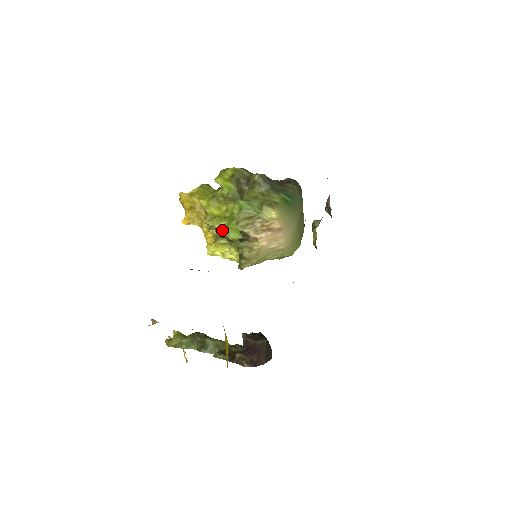
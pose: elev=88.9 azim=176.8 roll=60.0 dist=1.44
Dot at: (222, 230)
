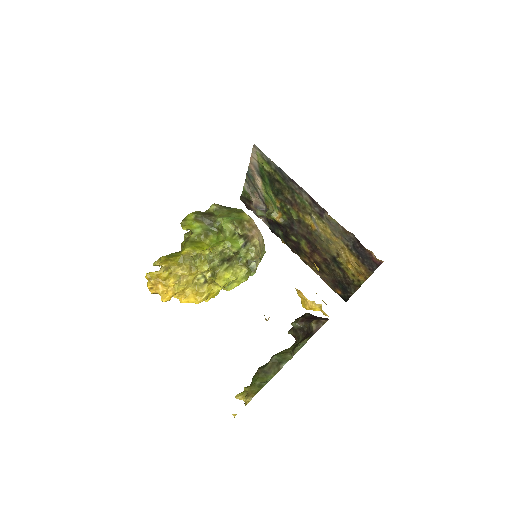
Dot at: (223, 253)
